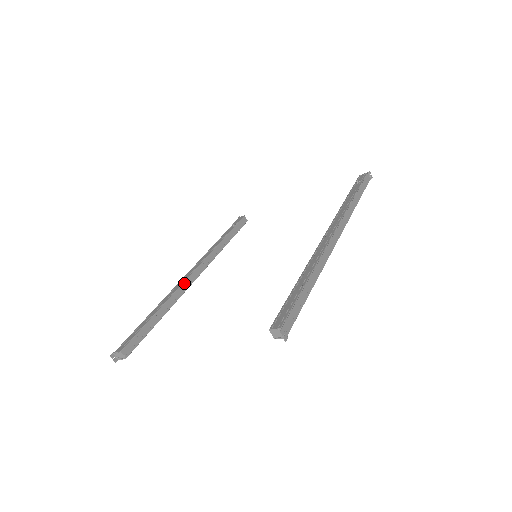
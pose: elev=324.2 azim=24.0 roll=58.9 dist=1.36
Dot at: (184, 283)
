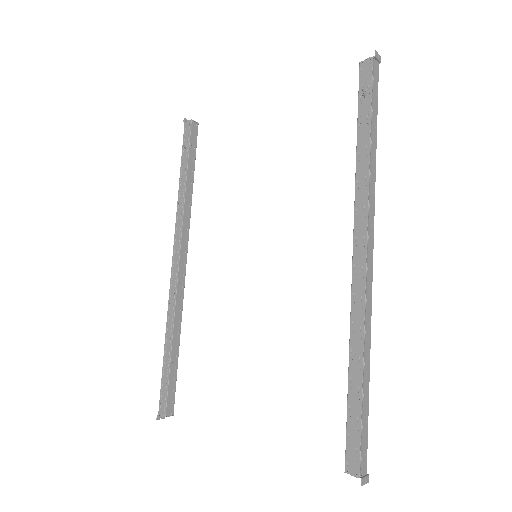
Dot at: (177, 289)
